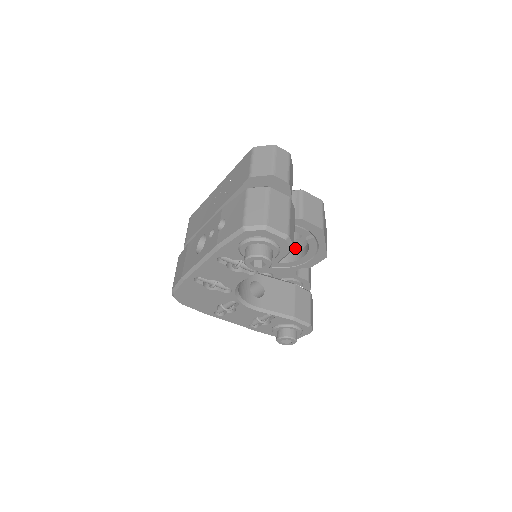
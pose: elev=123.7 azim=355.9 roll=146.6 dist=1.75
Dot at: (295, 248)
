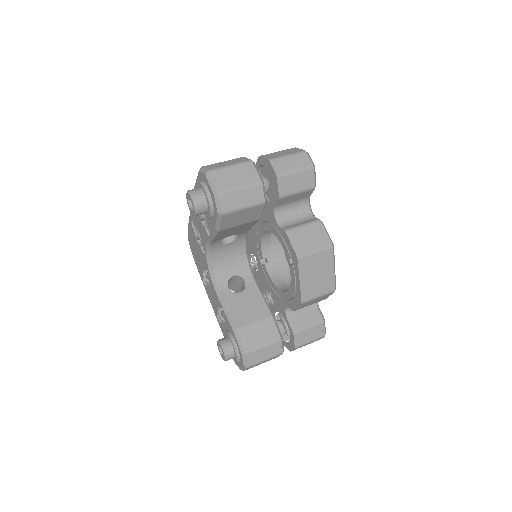
Dot at: occluded
